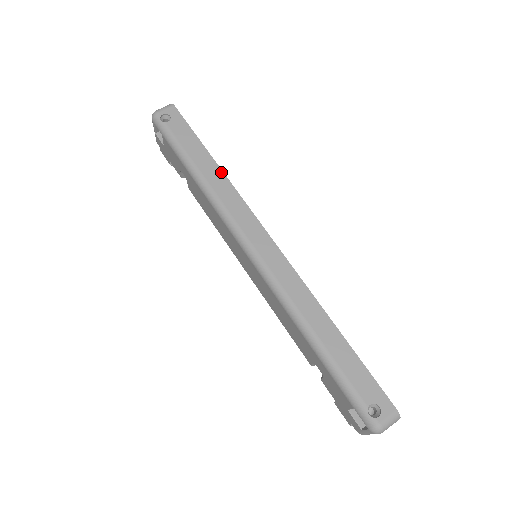
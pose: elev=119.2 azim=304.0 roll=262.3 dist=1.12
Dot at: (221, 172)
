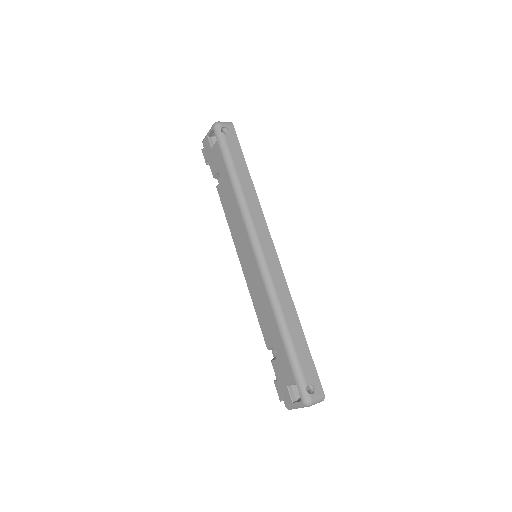
Dot at: (253, 187)
